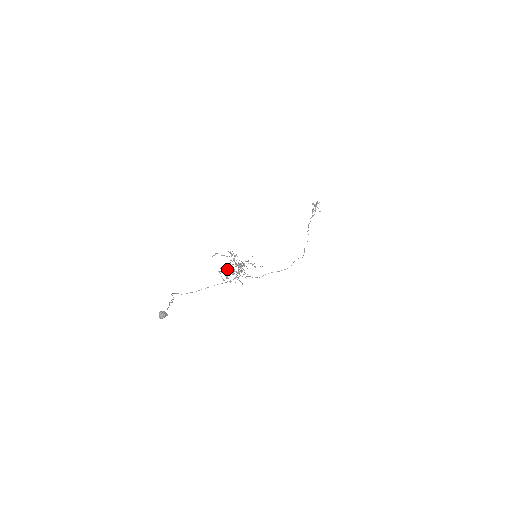
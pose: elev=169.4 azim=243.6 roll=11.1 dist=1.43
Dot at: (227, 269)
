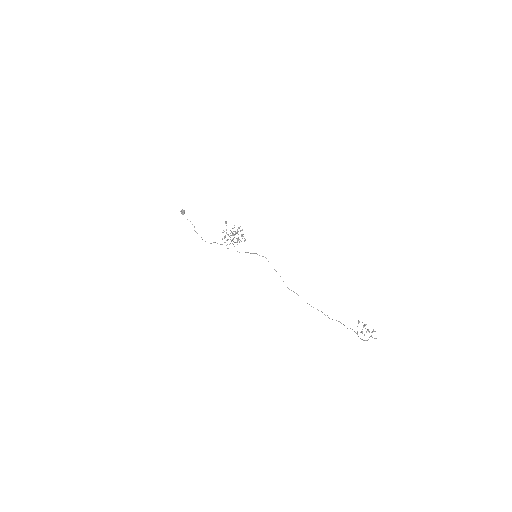
Dot at: occluded
